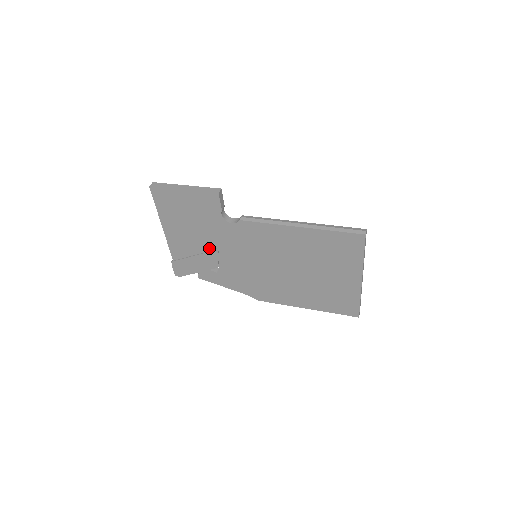
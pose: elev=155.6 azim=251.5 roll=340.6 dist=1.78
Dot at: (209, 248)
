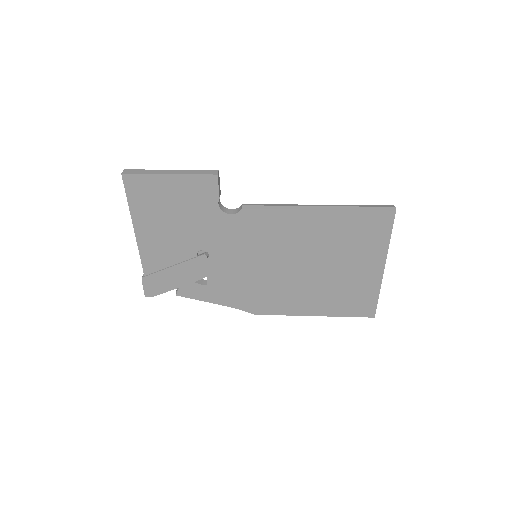
Dot at: (196, 252)
